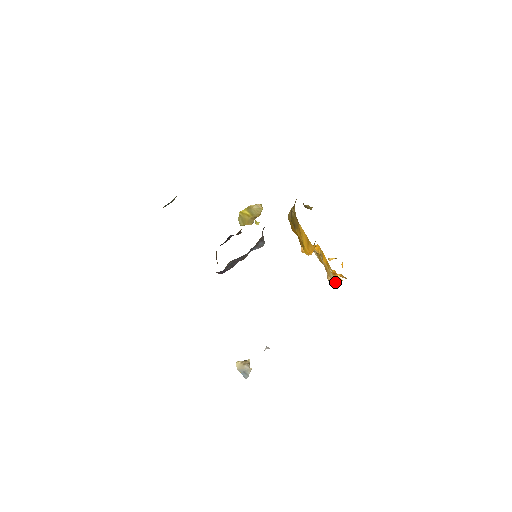
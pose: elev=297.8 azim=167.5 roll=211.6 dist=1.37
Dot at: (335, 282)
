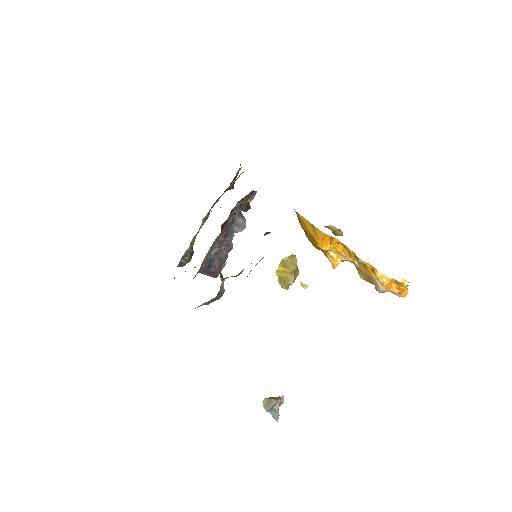
Dot at: (382, 285)
